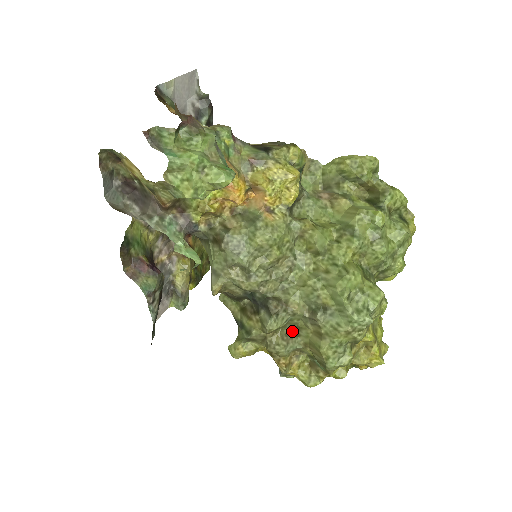
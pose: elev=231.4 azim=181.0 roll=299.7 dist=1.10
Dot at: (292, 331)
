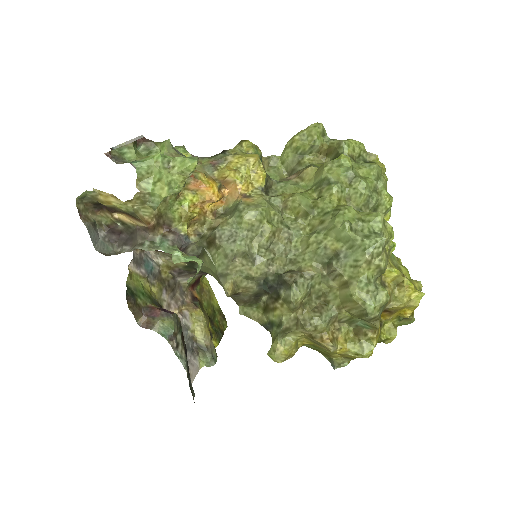
Dot at: (320, 302)
